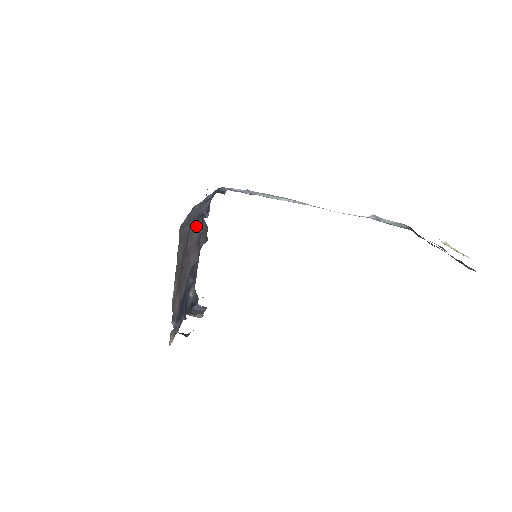
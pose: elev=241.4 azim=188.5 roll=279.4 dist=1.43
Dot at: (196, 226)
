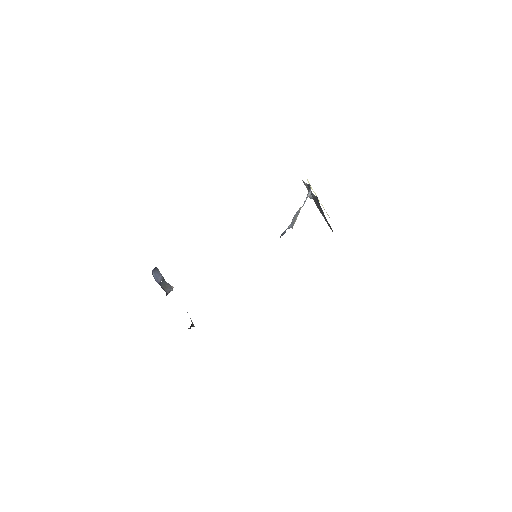
Dot at: occluded
